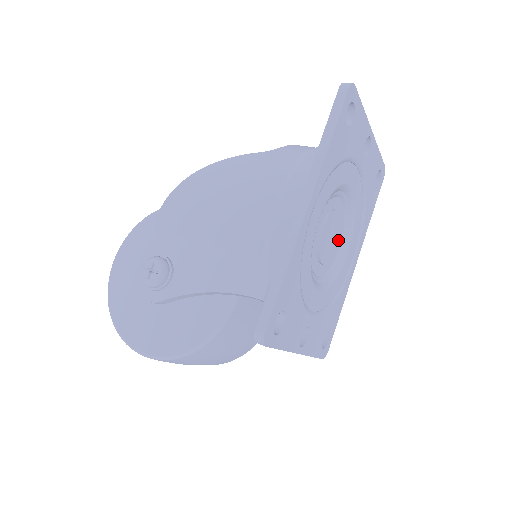
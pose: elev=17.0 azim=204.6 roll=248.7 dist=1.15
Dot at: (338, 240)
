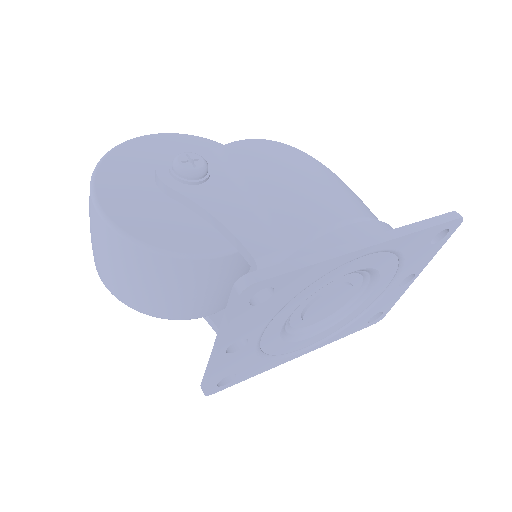
Dot at: (324, 315)
